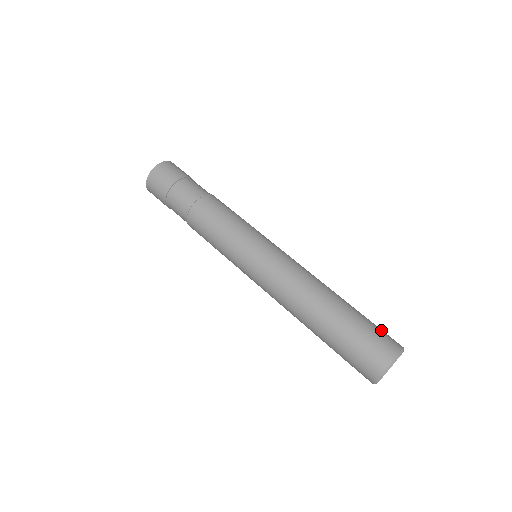
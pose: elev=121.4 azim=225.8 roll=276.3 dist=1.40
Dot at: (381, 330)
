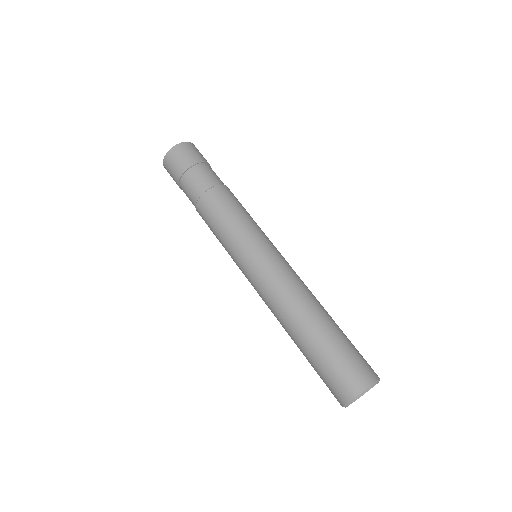
Dot at: (352, 363)
